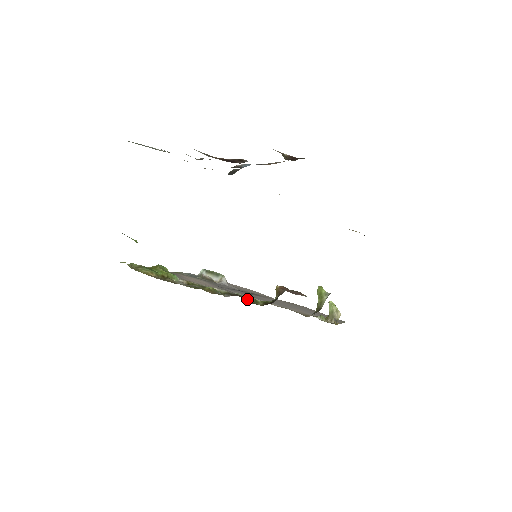
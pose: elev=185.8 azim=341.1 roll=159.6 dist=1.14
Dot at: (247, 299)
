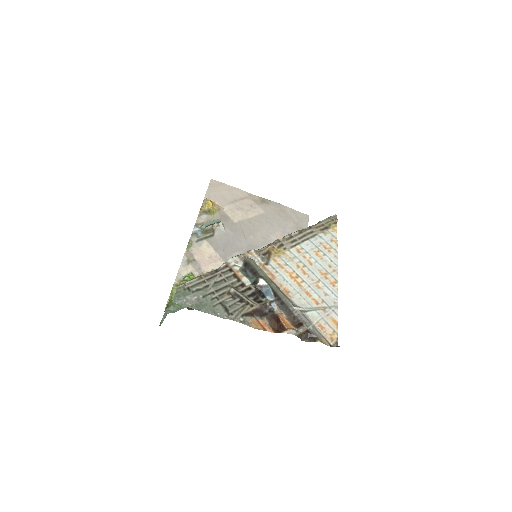
Dot at: occluded
